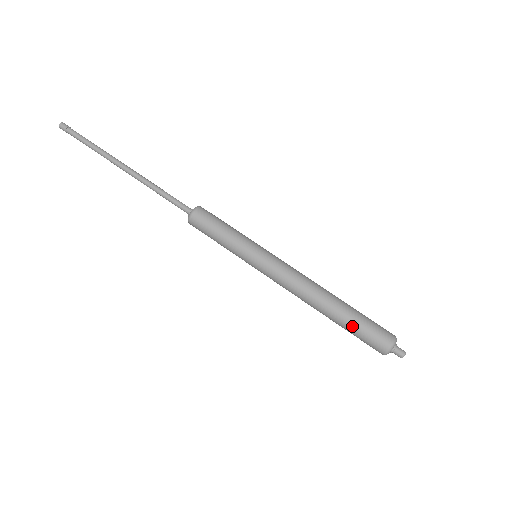
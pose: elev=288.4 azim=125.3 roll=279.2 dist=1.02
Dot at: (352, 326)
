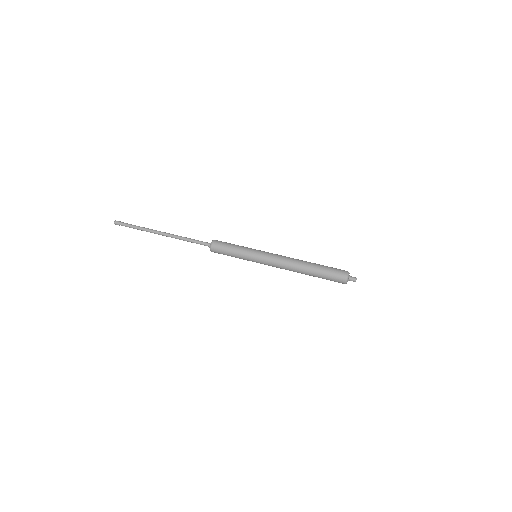
Dot at: (322, 276)
